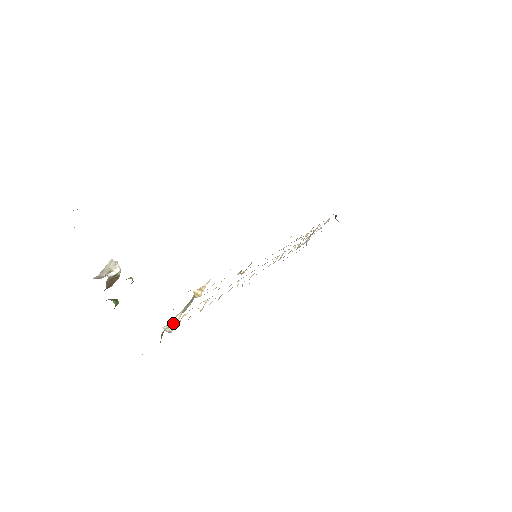
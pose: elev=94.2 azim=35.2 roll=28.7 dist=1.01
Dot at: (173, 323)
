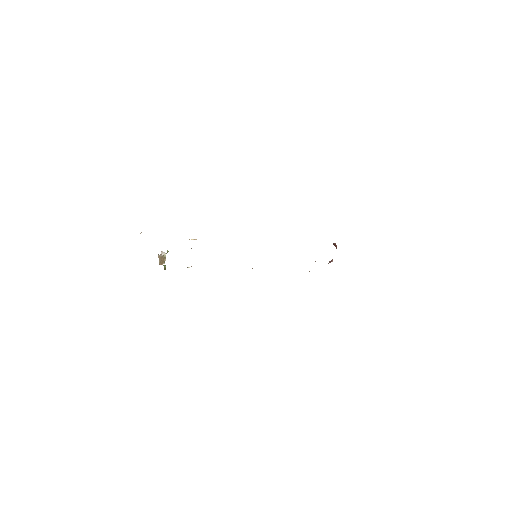
Dot at: occluded
